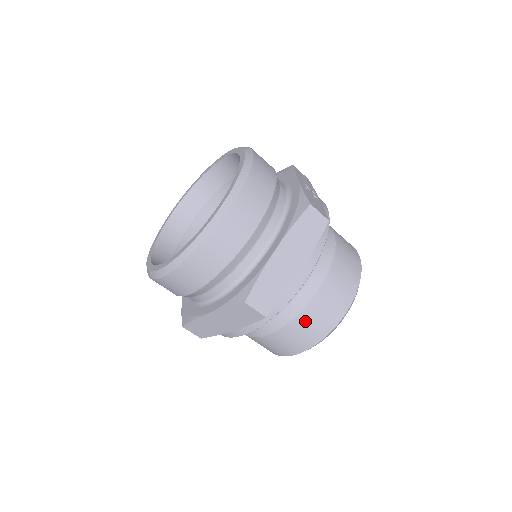
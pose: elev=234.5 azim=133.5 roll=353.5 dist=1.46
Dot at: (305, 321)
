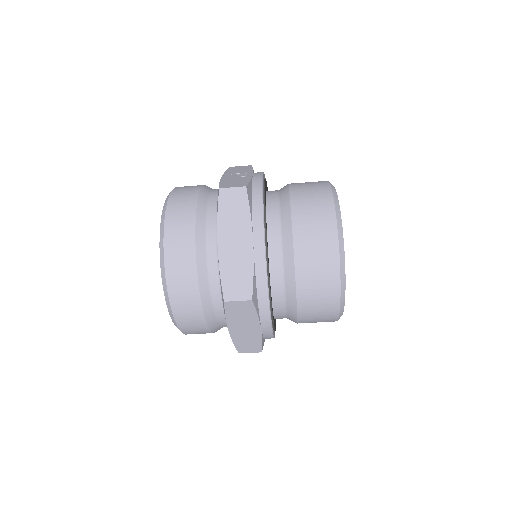
Dot at: (307, 276)
